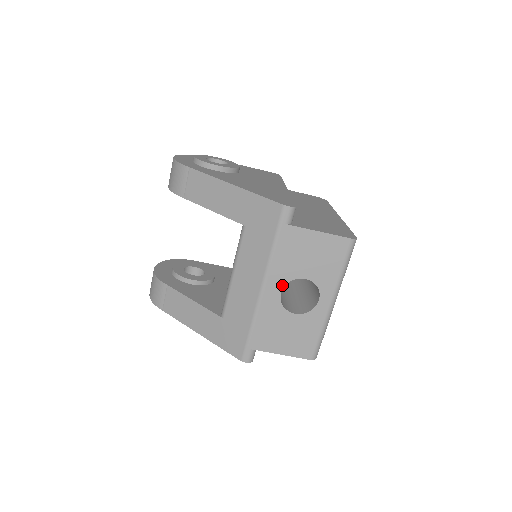
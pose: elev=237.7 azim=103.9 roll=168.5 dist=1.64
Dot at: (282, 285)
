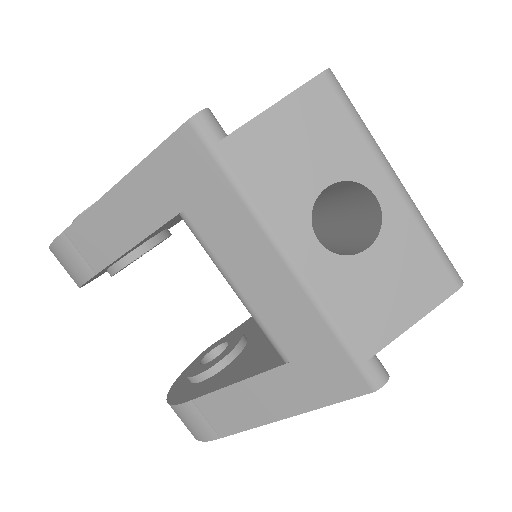
Dot at: (307, 228)
